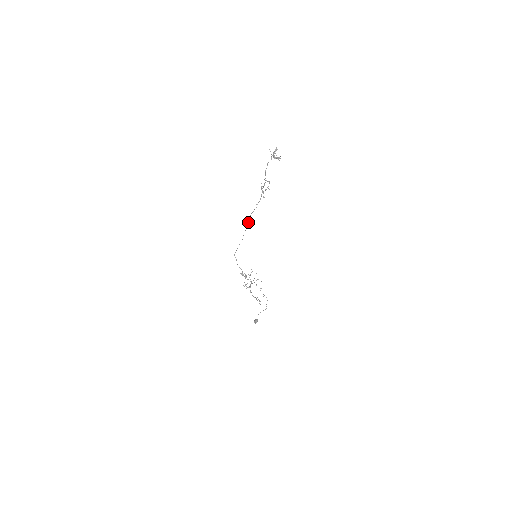
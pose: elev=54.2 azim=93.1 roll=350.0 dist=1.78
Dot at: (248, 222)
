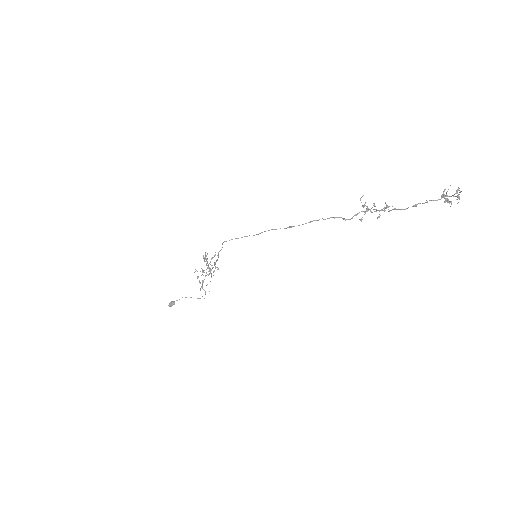
Dot at: occluded
